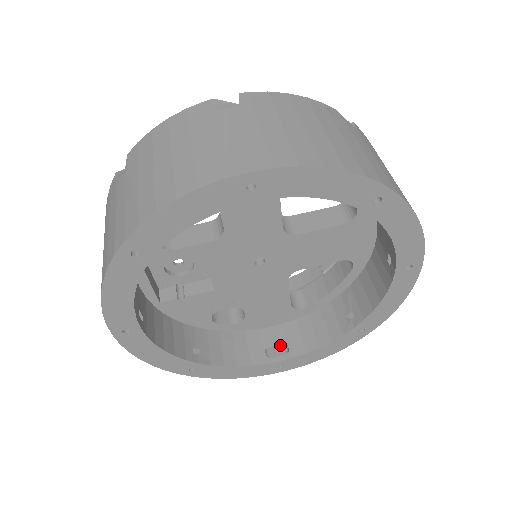
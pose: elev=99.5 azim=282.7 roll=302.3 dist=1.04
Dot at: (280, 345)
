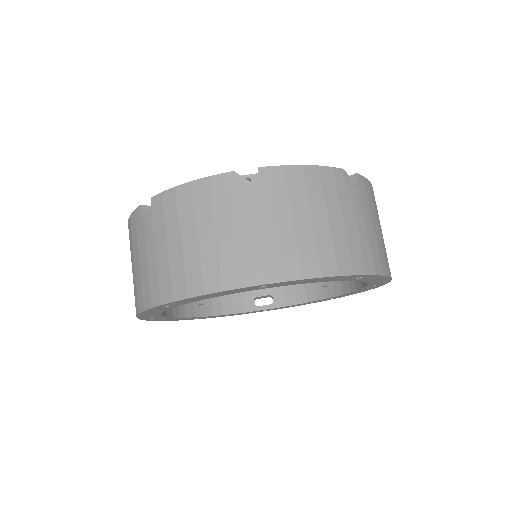
Dot at: (267, 295)
